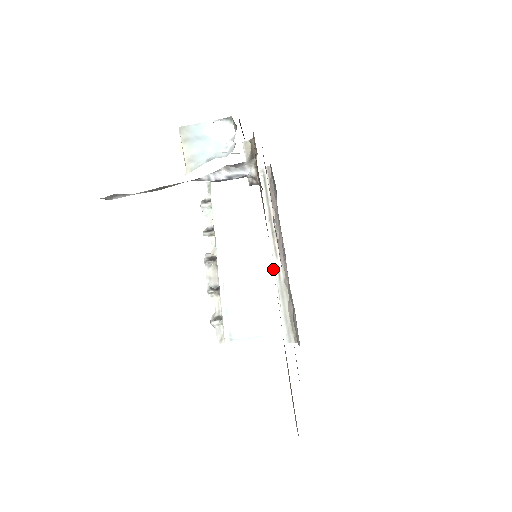
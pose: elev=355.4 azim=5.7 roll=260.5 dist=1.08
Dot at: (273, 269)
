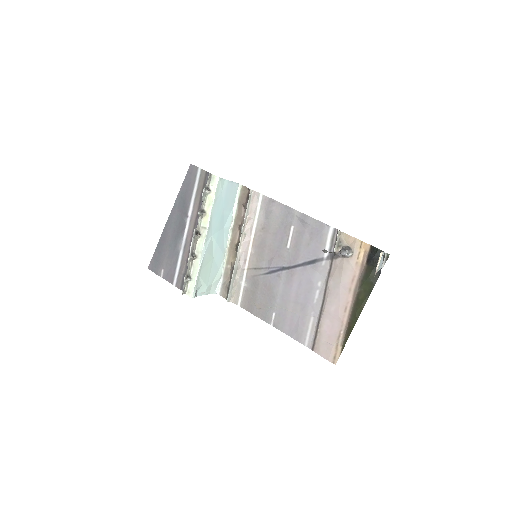
Dot at: (222, 251)
